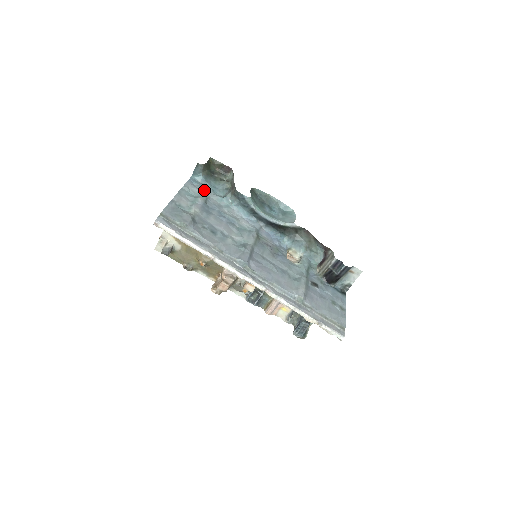
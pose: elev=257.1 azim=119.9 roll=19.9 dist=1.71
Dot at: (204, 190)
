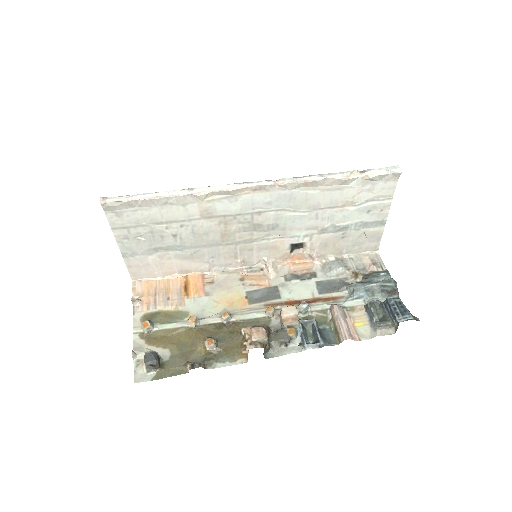
Dot at: occluded
